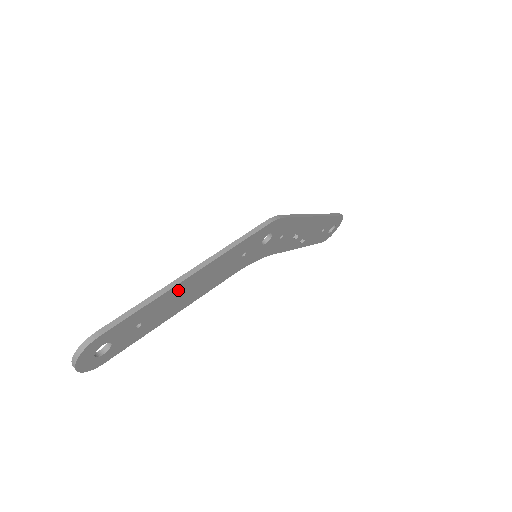
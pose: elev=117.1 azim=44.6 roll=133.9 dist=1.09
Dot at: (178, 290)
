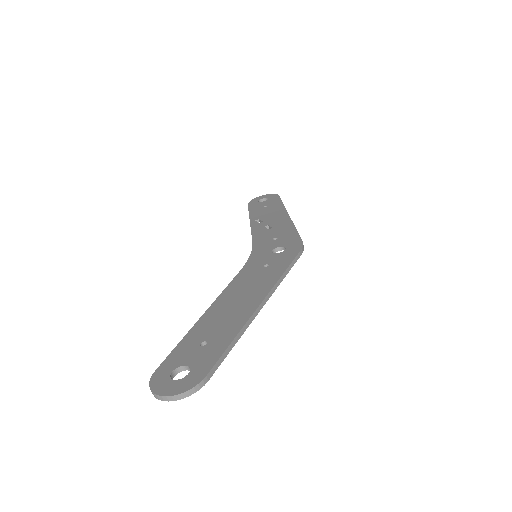
Dot at: occluded
